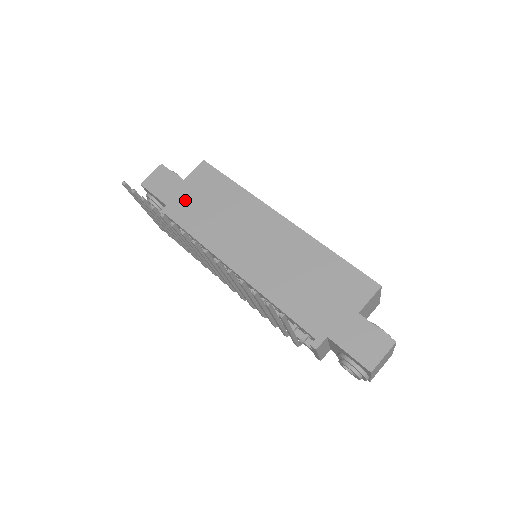
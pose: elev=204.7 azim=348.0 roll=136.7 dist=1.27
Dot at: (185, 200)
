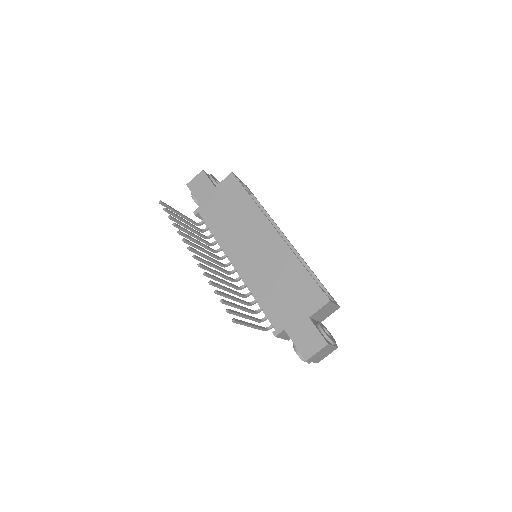
Dot at: (213, 204)
